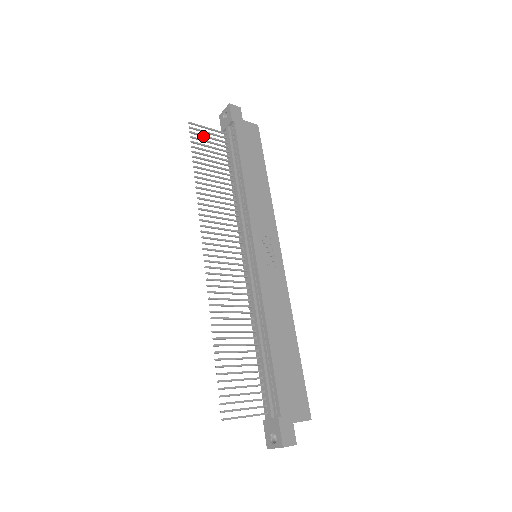
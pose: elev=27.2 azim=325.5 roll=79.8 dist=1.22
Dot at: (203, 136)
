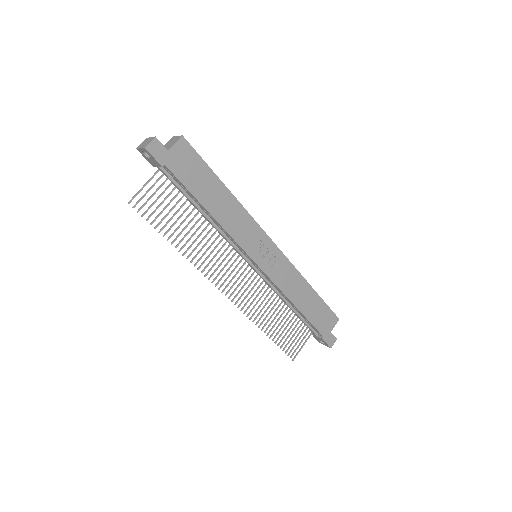
Dot at: (148, 200)
